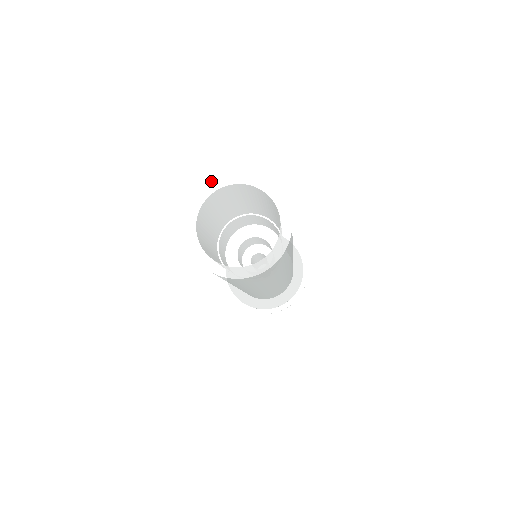
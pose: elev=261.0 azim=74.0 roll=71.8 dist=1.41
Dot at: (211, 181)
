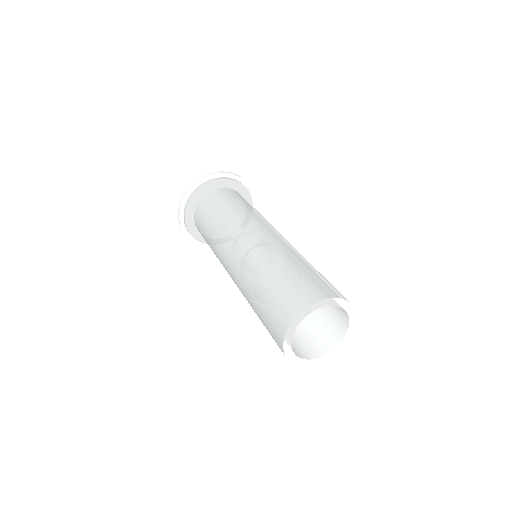
Dot at: (332, 298)
